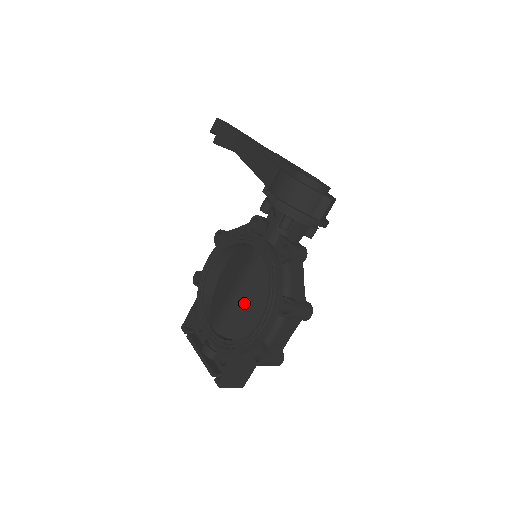
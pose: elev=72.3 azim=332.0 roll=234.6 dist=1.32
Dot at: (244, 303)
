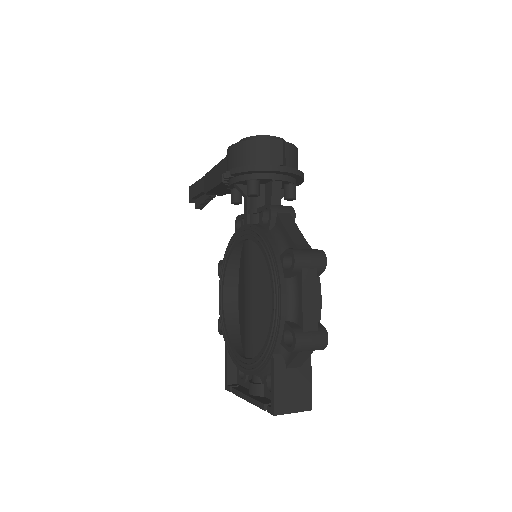
Dot at: (259, 302)
